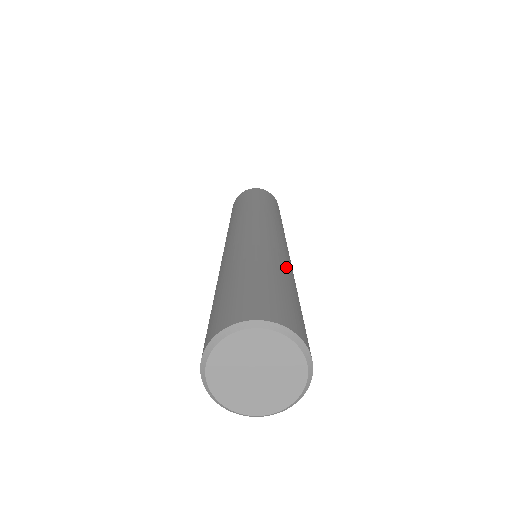
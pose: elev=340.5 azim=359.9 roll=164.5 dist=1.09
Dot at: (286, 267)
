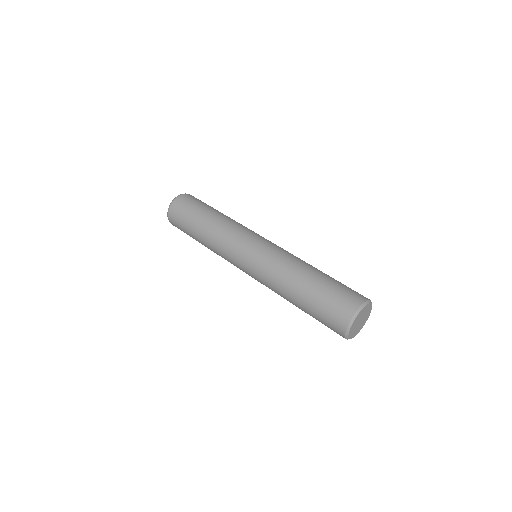
Dot at: occluded
